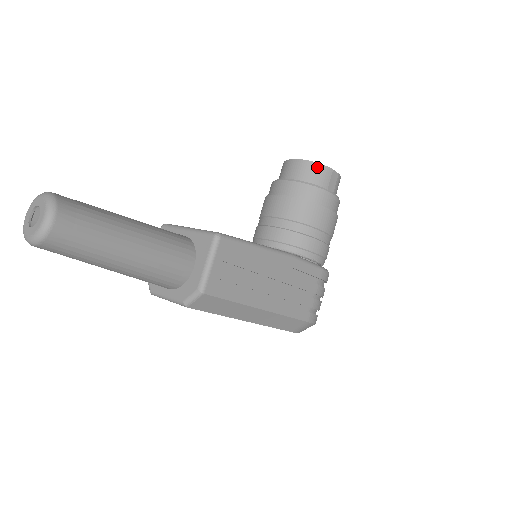
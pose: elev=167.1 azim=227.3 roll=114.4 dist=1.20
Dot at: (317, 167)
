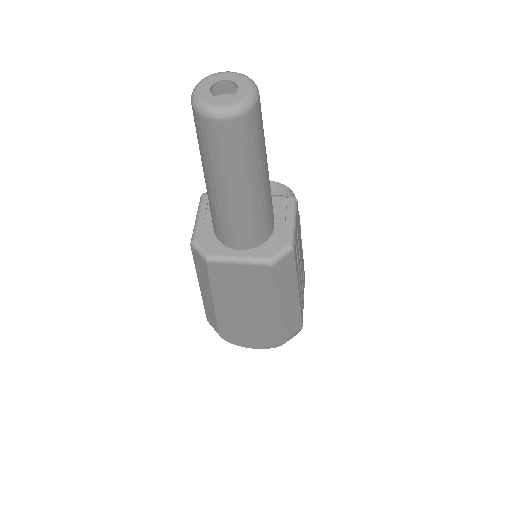
Dot at: (287, 190)
